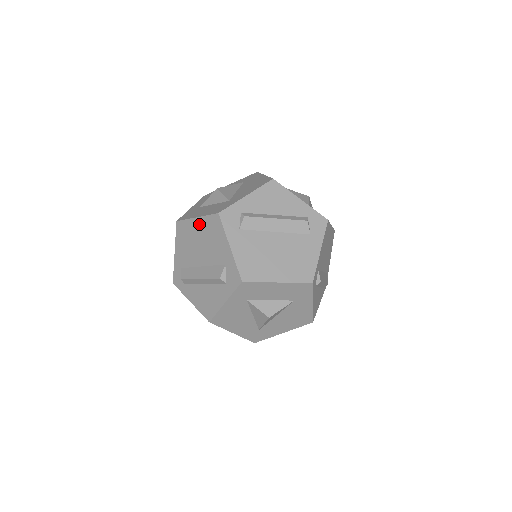
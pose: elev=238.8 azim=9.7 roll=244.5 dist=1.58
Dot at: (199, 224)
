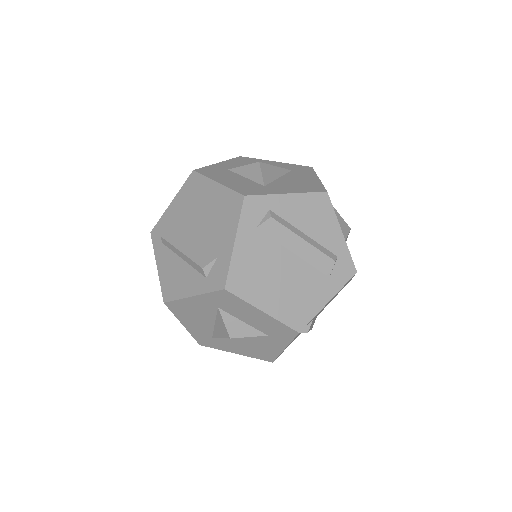
Dot at: (216, 192)
